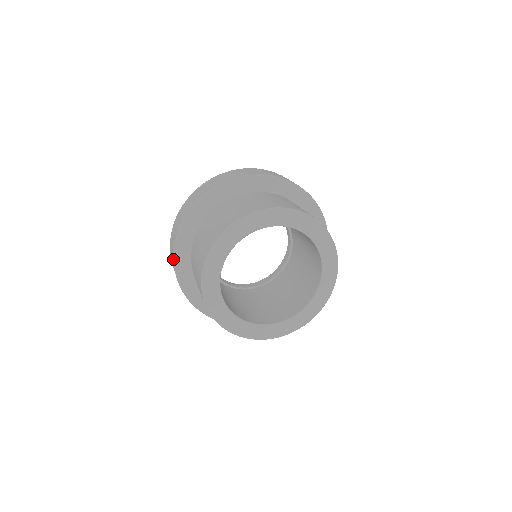
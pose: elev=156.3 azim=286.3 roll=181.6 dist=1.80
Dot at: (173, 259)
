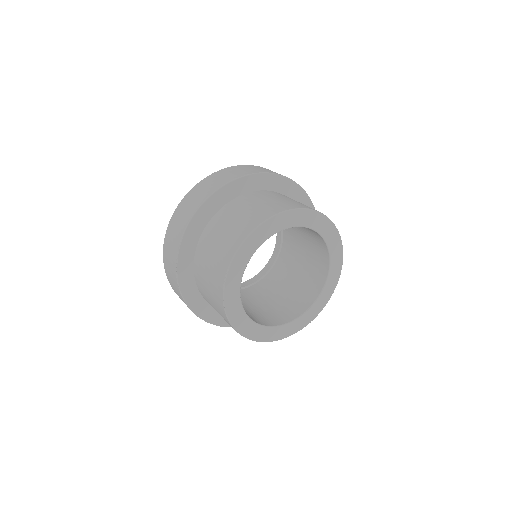
Dot at: (182, 231)
